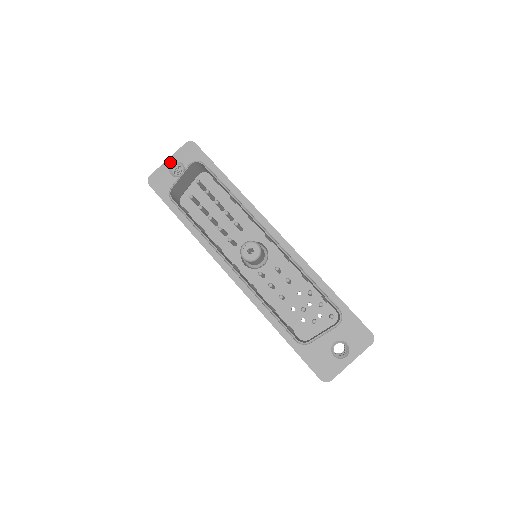
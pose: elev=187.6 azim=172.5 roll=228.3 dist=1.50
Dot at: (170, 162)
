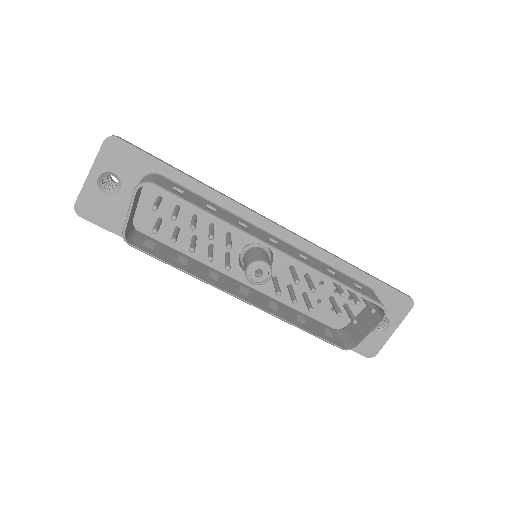
Dot at: (94, 176)
